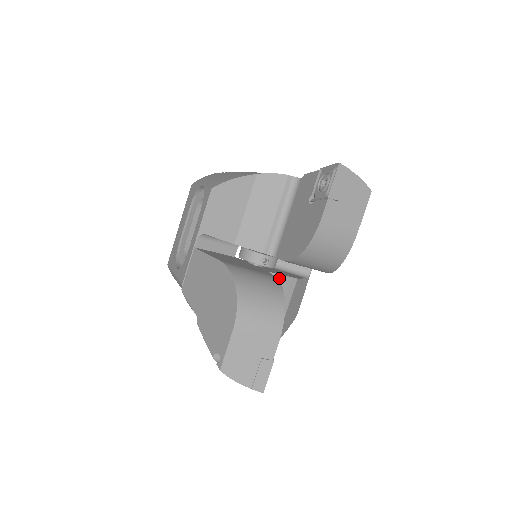
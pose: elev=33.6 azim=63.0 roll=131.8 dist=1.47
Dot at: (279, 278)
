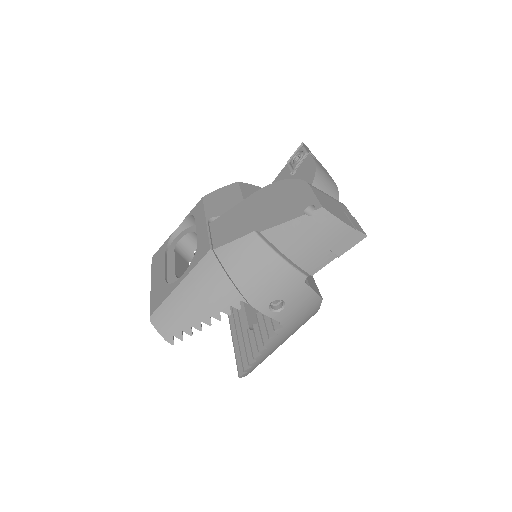
Dot at: occluded
